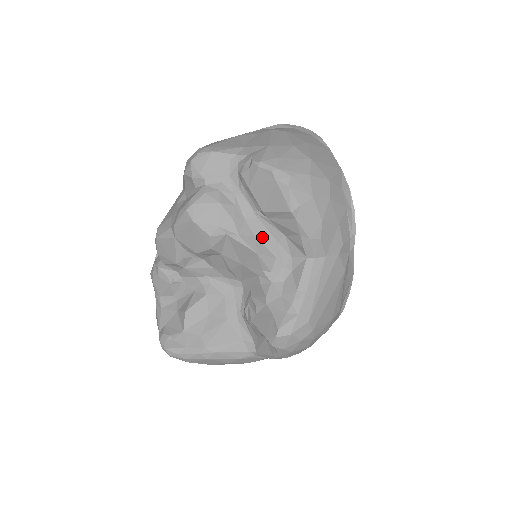
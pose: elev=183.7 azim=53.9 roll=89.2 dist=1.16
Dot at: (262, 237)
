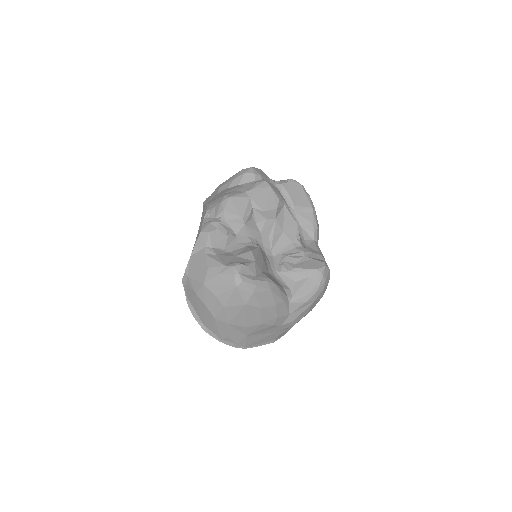
Dot at: occluded
